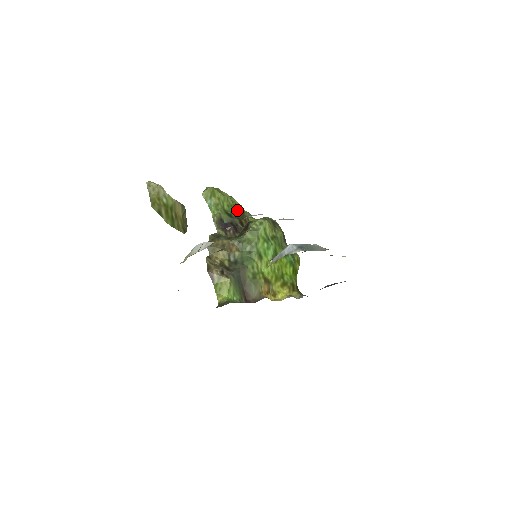
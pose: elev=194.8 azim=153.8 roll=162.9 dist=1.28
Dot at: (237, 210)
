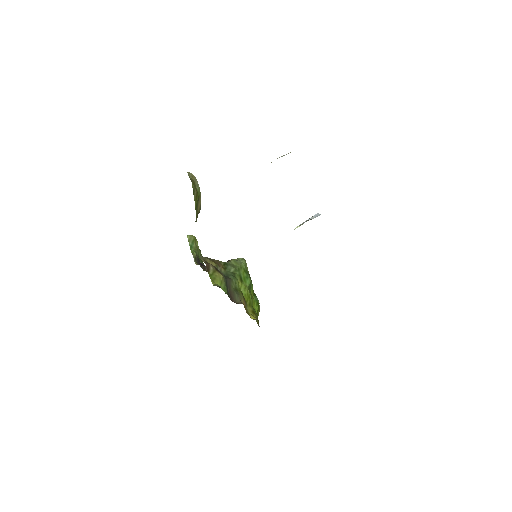
Dot at: occluded
